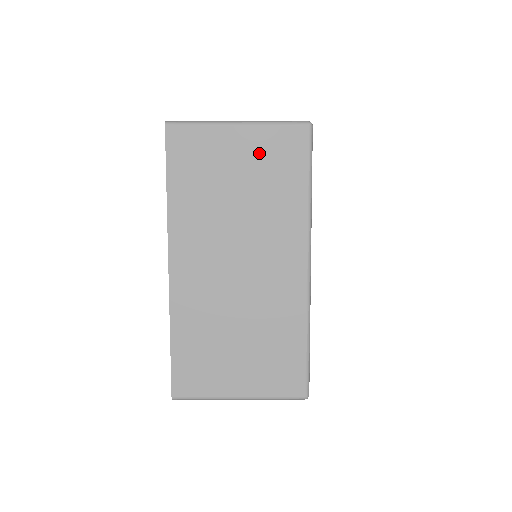
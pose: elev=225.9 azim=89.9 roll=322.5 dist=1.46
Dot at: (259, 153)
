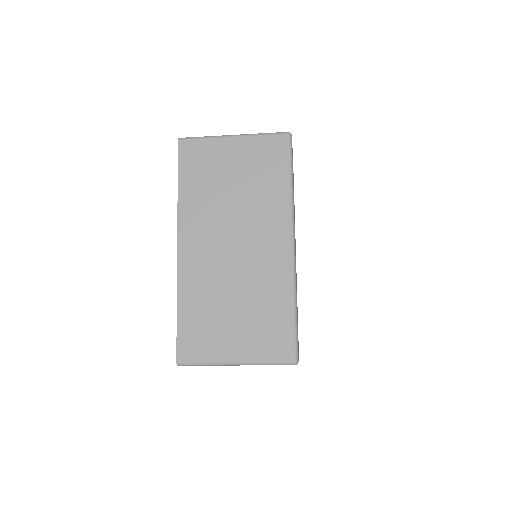
Dot at: (250, 156)
